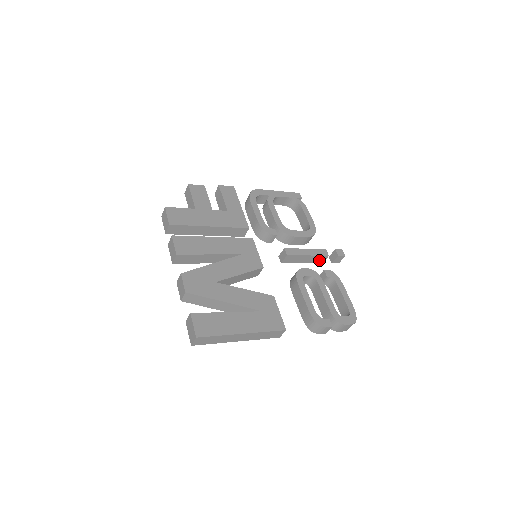
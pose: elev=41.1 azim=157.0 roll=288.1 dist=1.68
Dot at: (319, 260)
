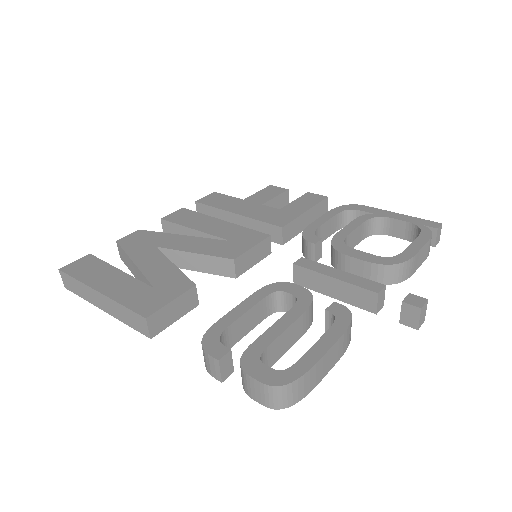
Dot at: (364, 301)
